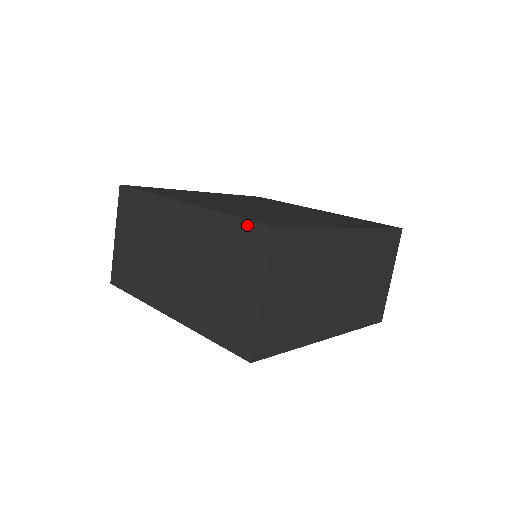
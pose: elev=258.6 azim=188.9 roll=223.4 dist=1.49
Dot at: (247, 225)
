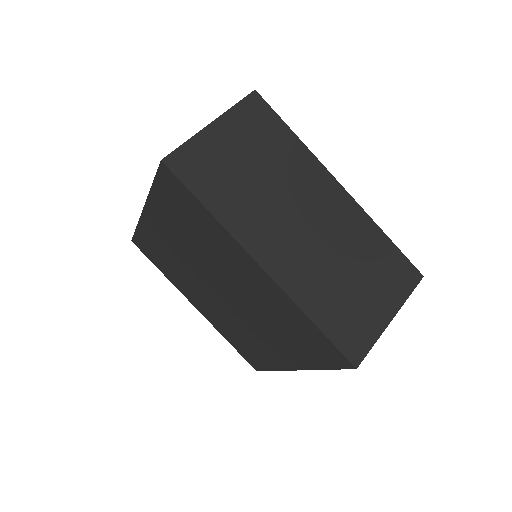
Dot at: occluded
